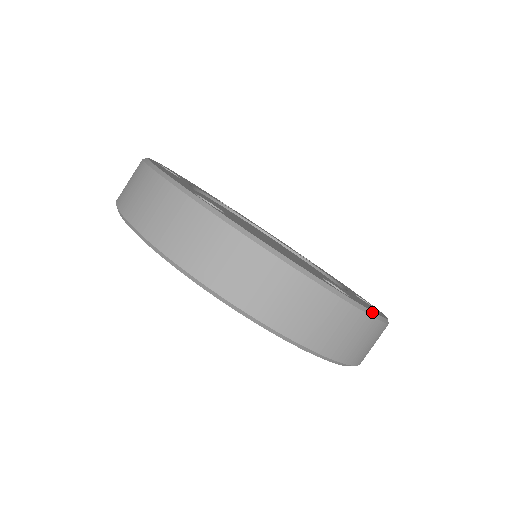
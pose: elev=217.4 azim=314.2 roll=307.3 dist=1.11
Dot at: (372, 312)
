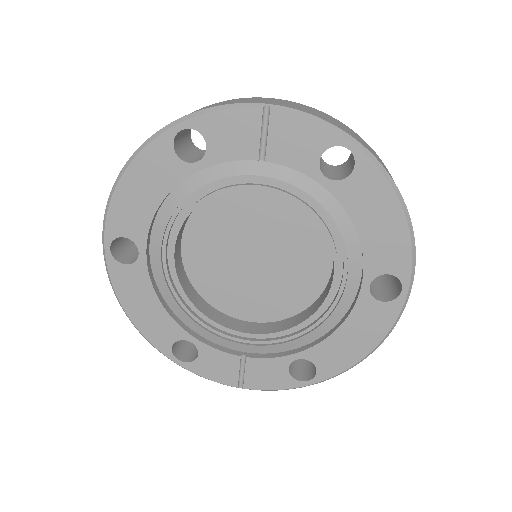
Dot at: occluded
